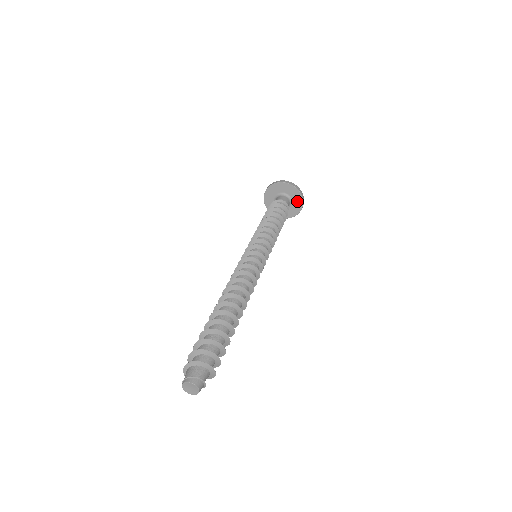
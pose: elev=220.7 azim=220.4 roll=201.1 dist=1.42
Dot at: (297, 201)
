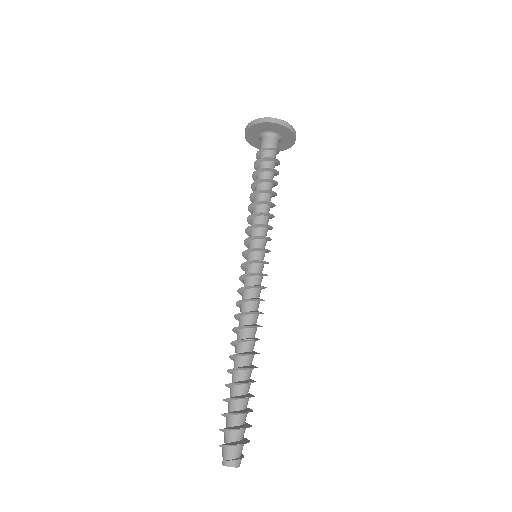
Dot at: (287, 136)
